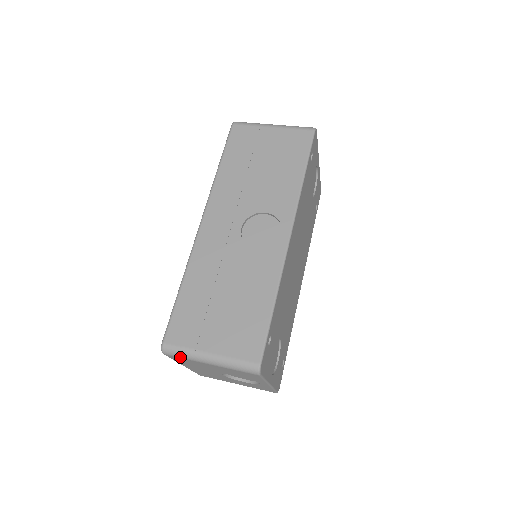
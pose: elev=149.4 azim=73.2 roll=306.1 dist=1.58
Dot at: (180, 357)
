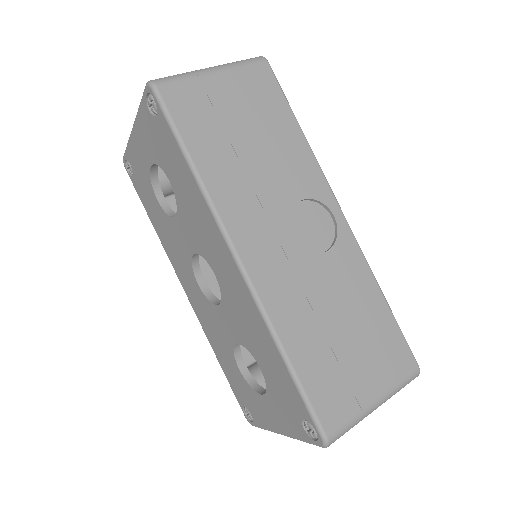
Dot at: occluded
